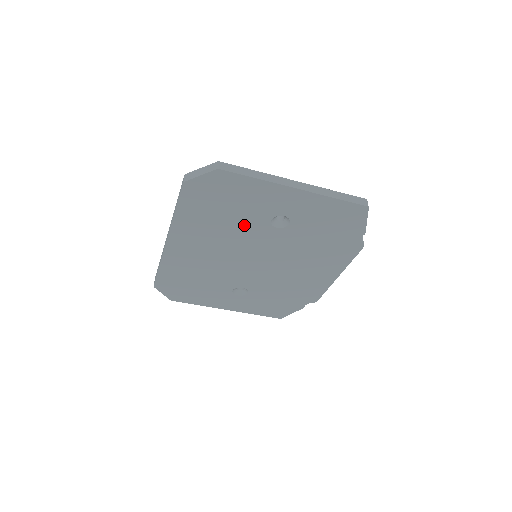
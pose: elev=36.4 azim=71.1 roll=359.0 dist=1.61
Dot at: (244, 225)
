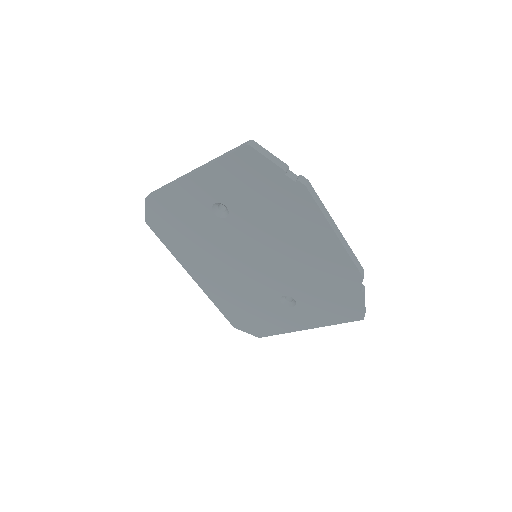
Dot at: (208, 231)
